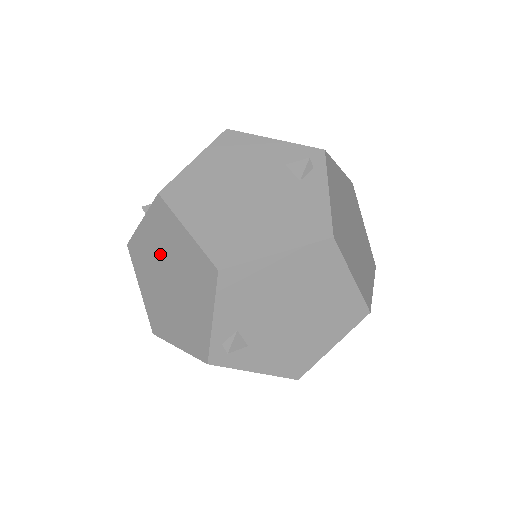
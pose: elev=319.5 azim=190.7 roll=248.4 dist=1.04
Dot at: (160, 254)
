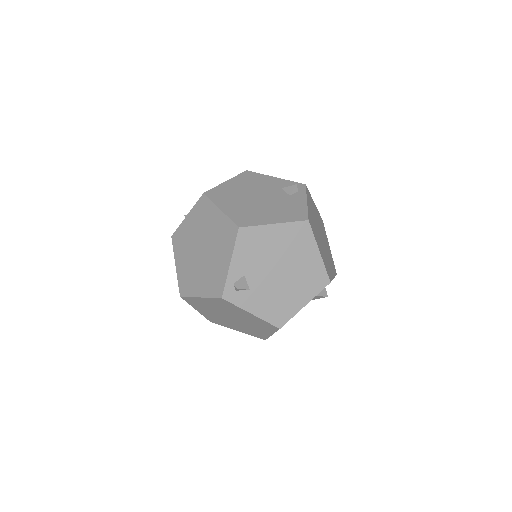
Dot at: (197, 233)
